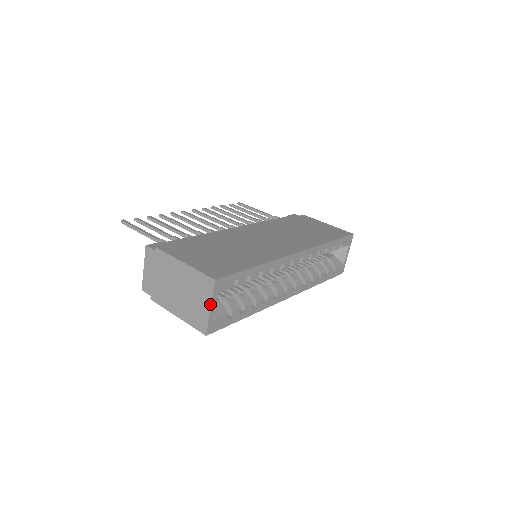
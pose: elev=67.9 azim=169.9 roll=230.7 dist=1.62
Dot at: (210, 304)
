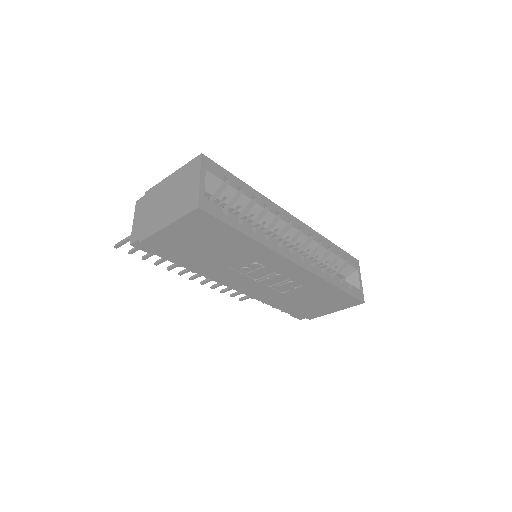
Dot at: (199, 176)
